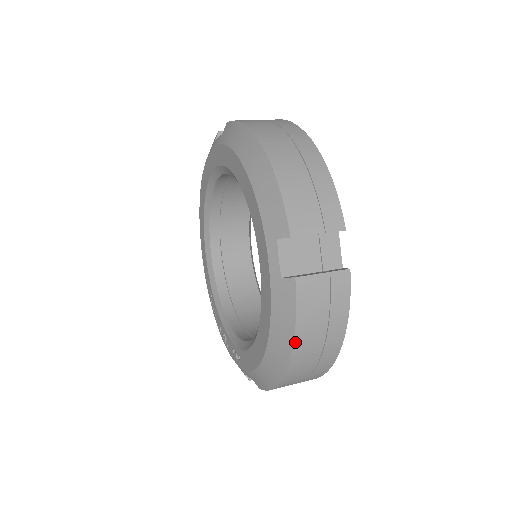
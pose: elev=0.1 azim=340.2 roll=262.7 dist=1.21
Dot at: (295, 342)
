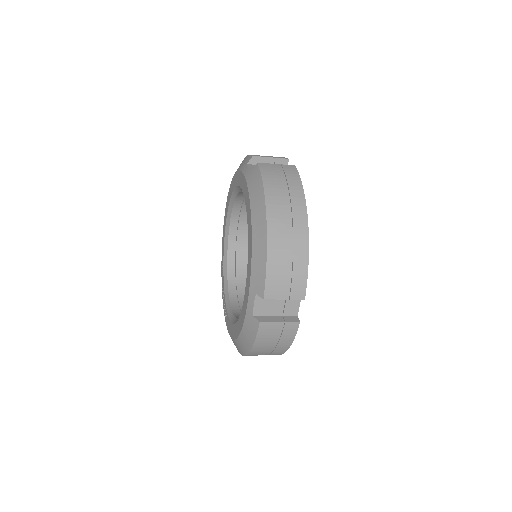
Dot at: (252, 349)
